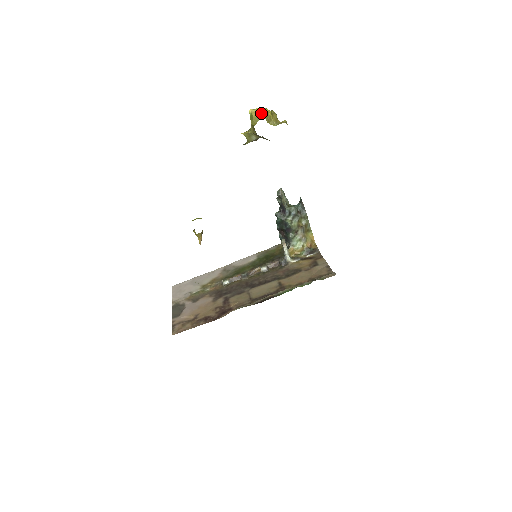
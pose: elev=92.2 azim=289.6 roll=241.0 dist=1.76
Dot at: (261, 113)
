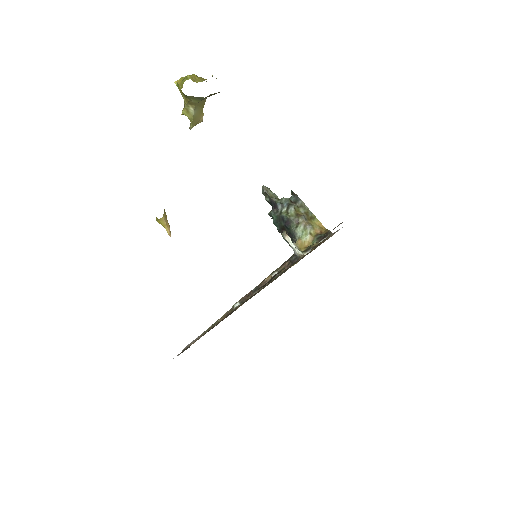
Dot at: (185, 77)
